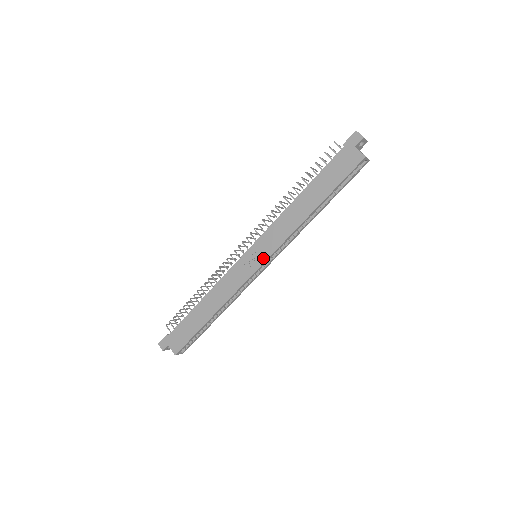
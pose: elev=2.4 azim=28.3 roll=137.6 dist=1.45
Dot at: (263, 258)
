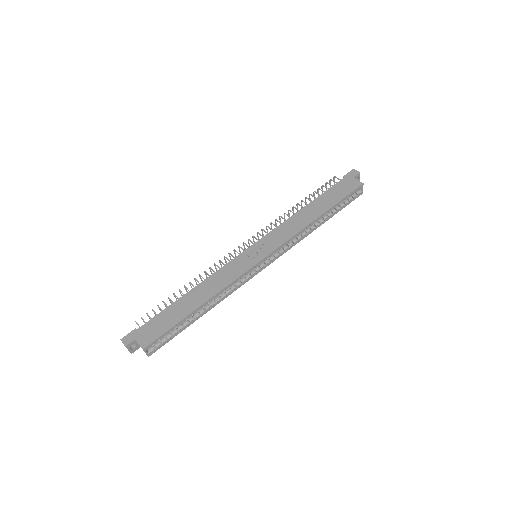
Dot at: (267, 252)
